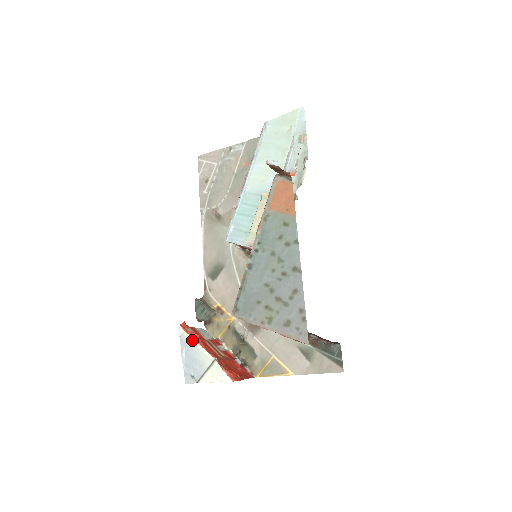
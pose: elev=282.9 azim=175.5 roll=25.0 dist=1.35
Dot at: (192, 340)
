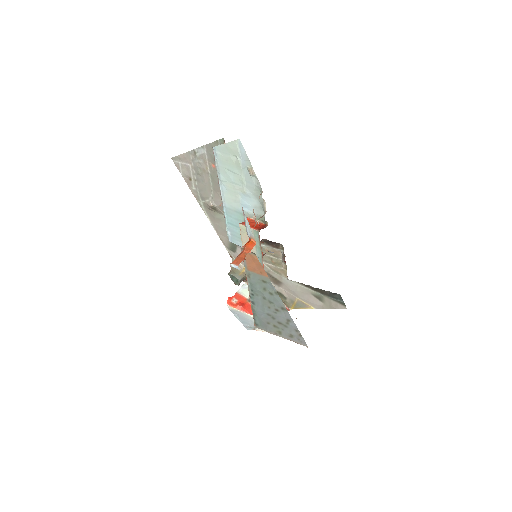
Dot at: (239, 311)
